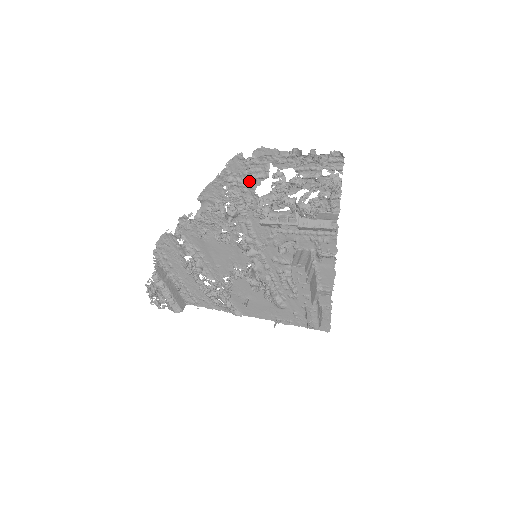
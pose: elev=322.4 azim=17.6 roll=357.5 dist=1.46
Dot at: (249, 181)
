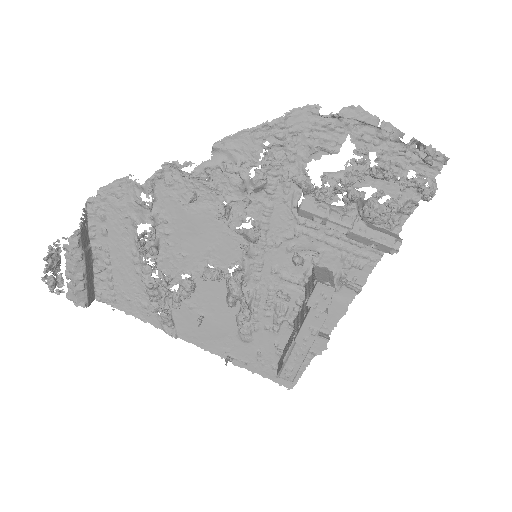
Dot at: (306, 148)
